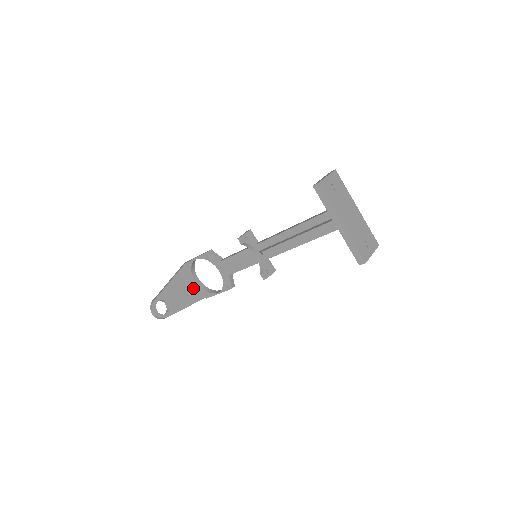
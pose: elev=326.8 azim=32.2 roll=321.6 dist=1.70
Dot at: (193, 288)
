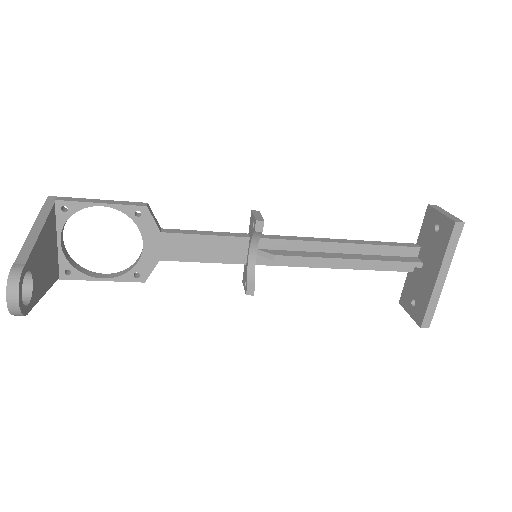
Dot at: (54, 254)
